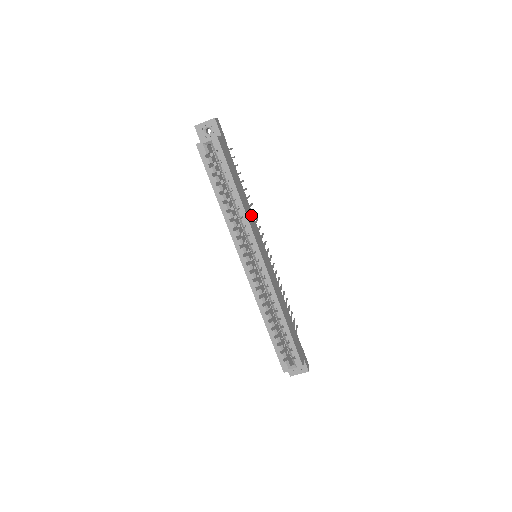
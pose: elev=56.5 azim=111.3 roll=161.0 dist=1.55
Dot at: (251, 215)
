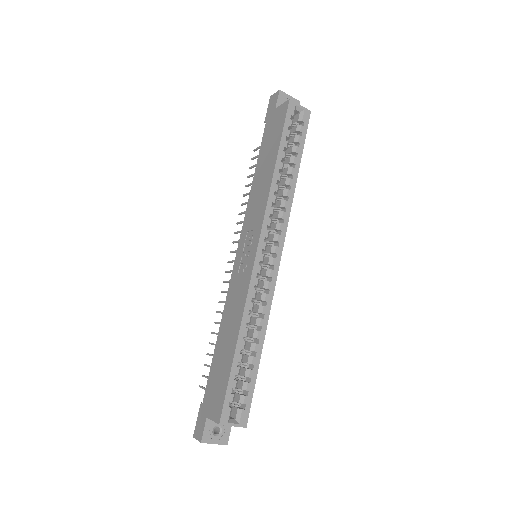
Dot at: occluded
